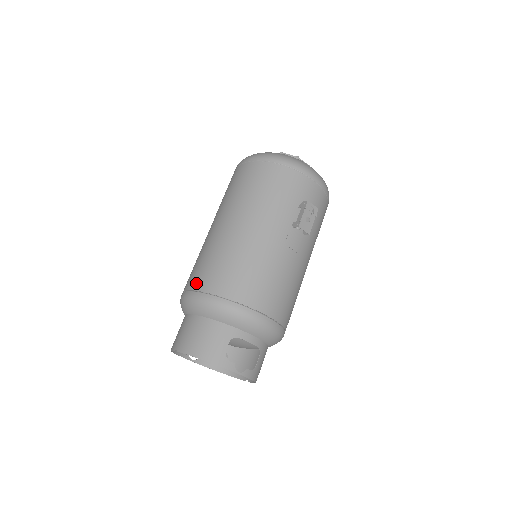
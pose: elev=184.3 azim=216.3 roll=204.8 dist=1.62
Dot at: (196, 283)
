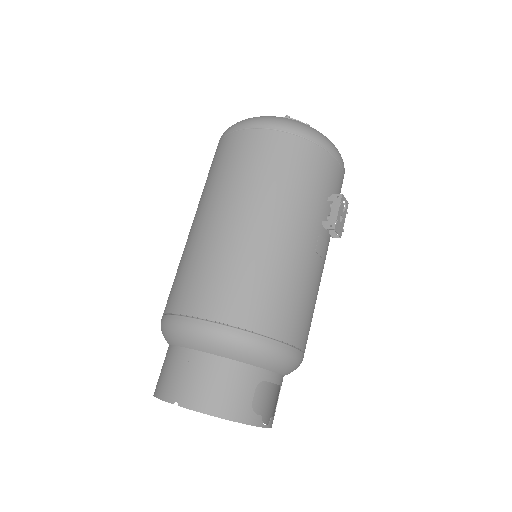
Dot at: (202, 307)
